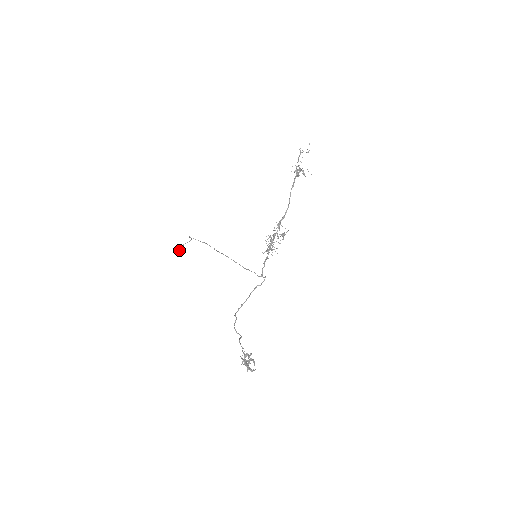
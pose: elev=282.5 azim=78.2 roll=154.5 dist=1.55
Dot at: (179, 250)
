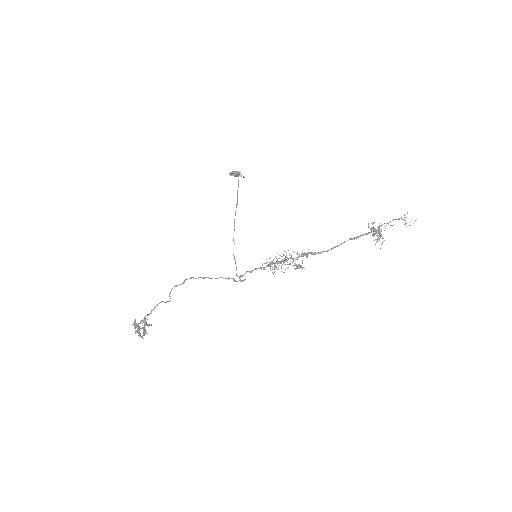
Dot at: (232, 173)
